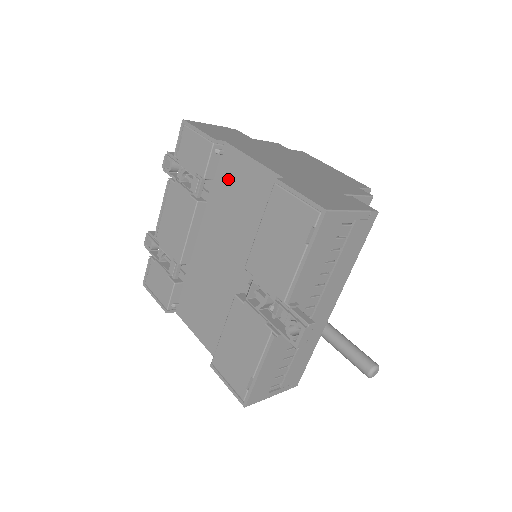
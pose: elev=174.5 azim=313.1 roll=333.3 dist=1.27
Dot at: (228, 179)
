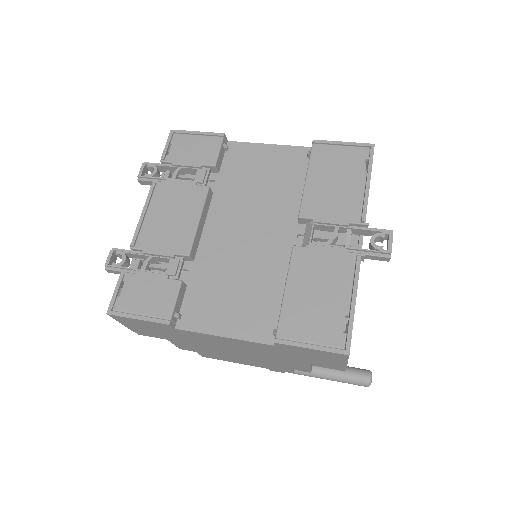
Dot at: (241, 166)
